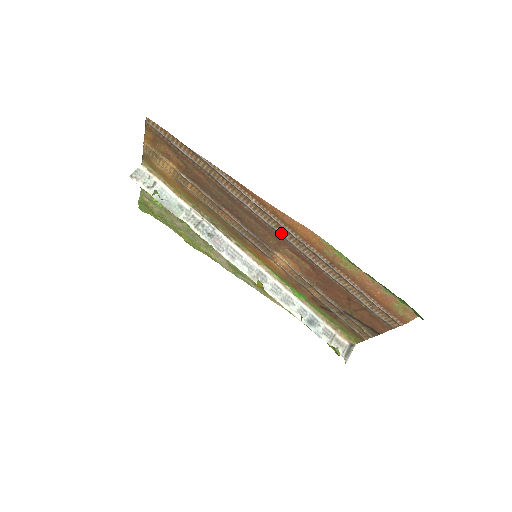
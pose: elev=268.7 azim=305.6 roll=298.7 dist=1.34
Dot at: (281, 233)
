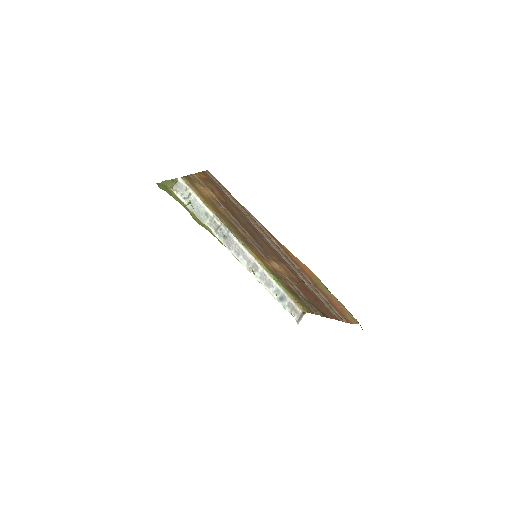
Dot at: (285, 259)
